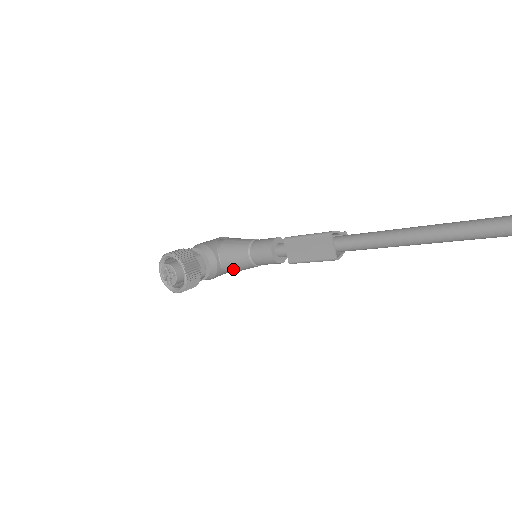
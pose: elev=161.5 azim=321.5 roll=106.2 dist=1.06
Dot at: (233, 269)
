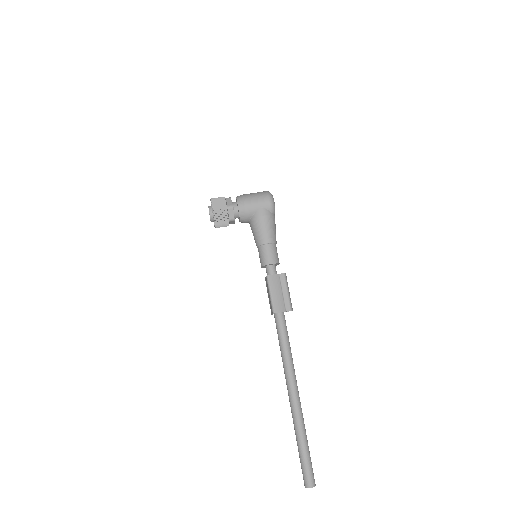
Dot at: occluded
